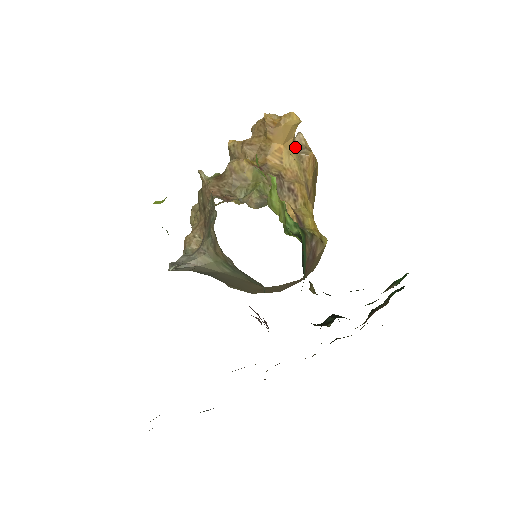
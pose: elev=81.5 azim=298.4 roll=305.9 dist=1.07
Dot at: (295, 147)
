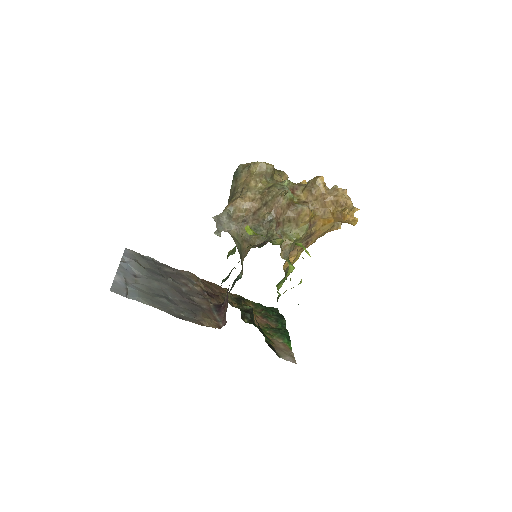
Dot at: occluded
